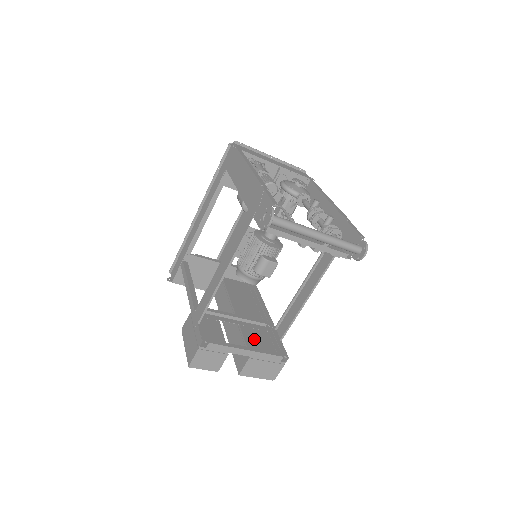
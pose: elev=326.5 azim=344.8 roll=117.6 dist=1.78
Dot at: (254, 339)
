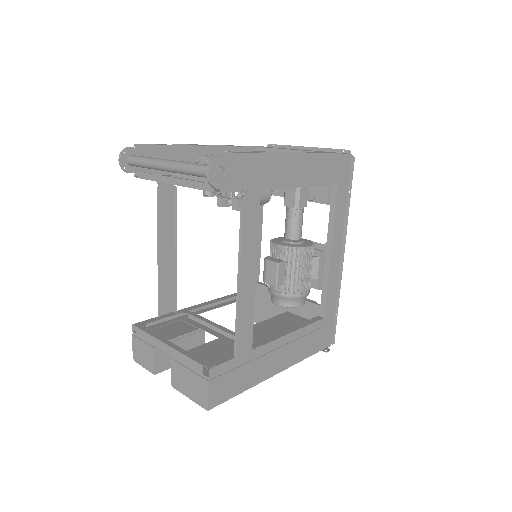
Dot at: (211, 350)
